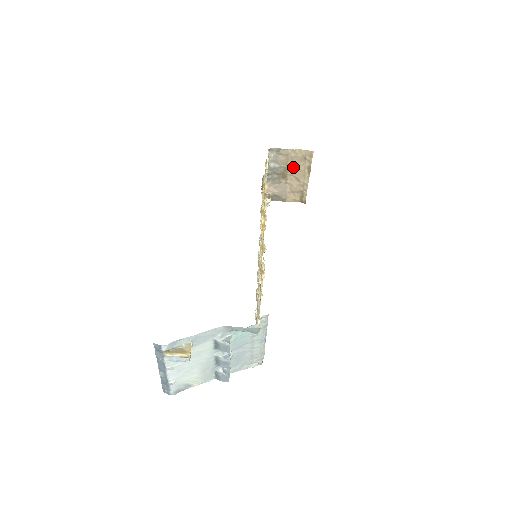
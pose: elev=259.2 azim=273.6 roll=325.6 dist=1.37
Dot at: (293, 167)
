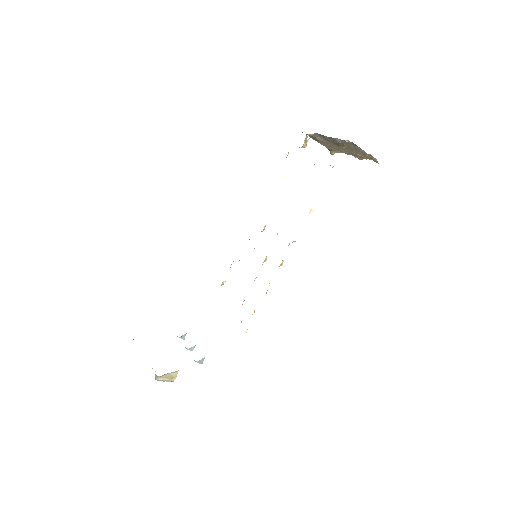
Dot at: (351, 150)
